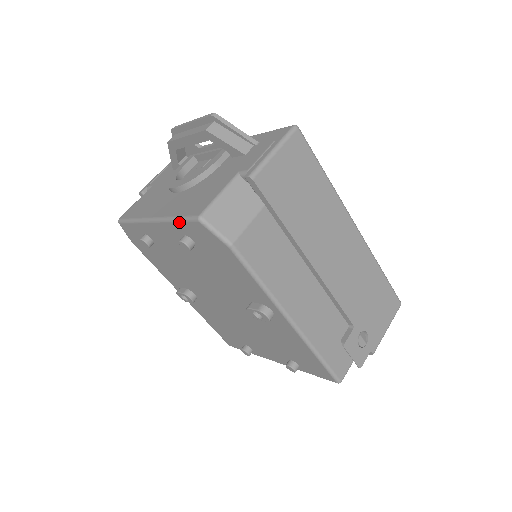
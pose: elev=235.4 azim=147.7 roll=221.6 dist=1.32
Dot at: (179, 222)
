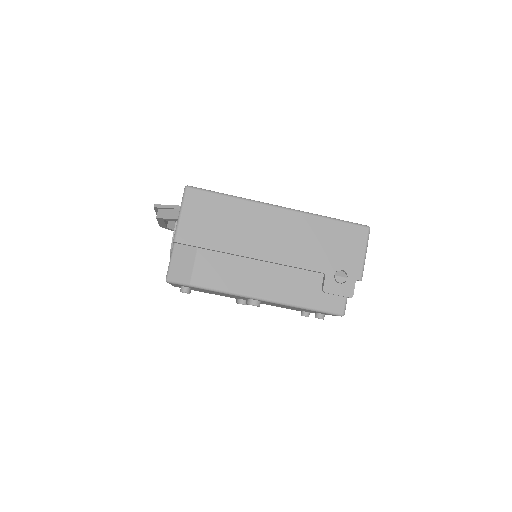
Dot at: (169, 283)
